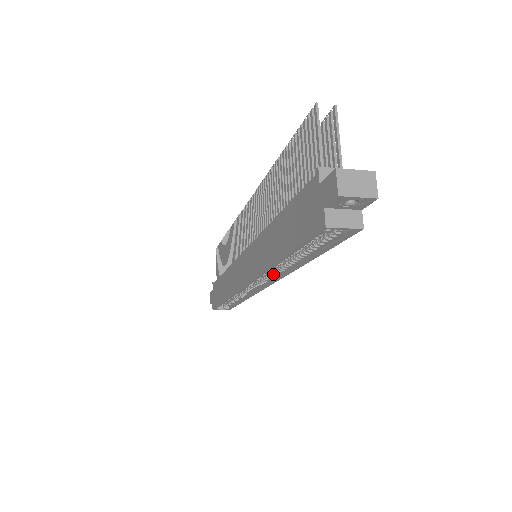
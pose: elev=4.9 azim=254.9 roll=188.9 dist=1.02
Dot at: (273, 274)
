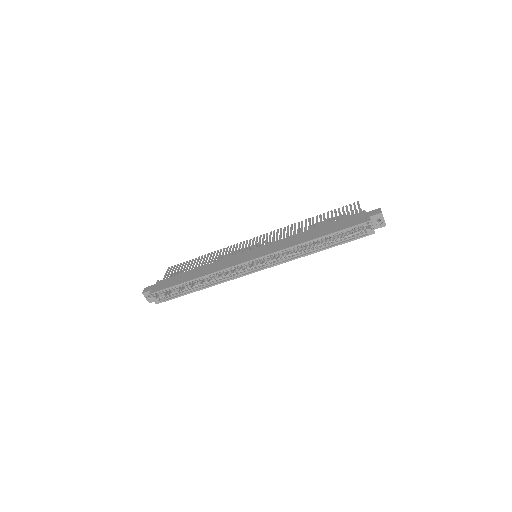
Dot at: (280, 258)
